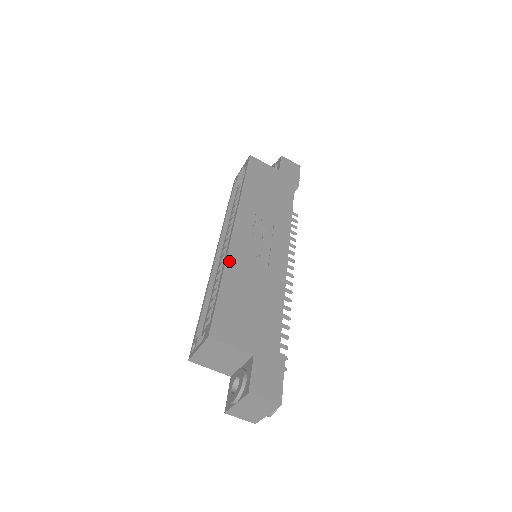
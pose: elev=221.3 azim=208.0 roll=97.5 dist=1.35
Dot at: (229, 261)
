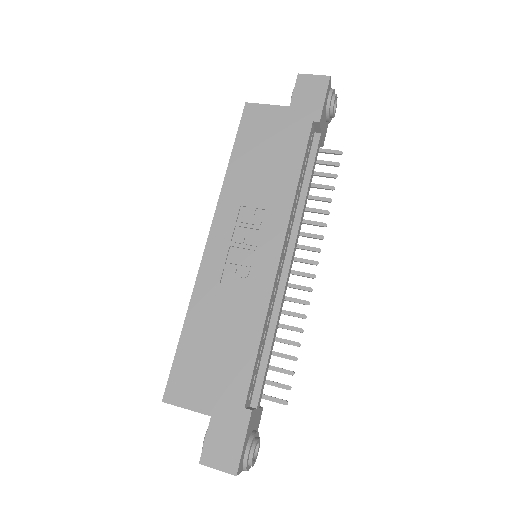
Dot at: (196, 294)
